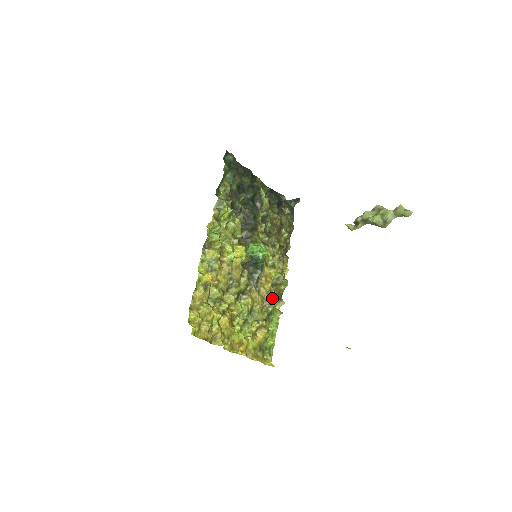
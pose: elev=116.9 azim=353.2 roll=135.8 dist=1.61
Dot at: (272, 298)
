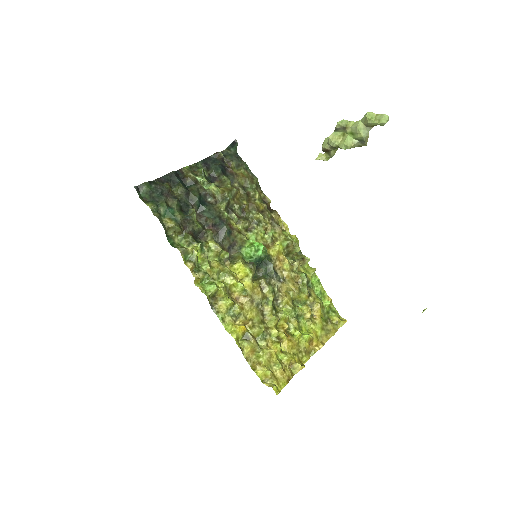
Dot at: (297, 268)
